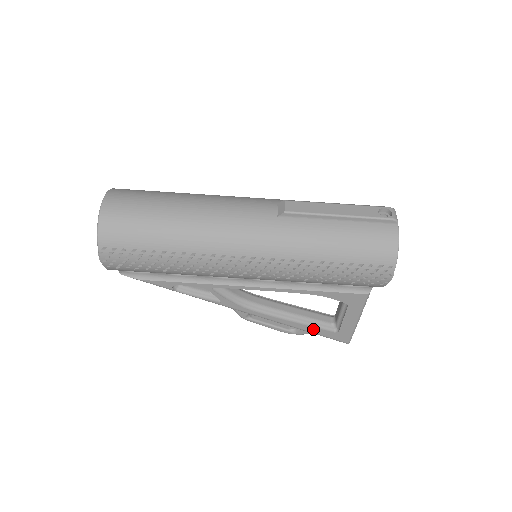
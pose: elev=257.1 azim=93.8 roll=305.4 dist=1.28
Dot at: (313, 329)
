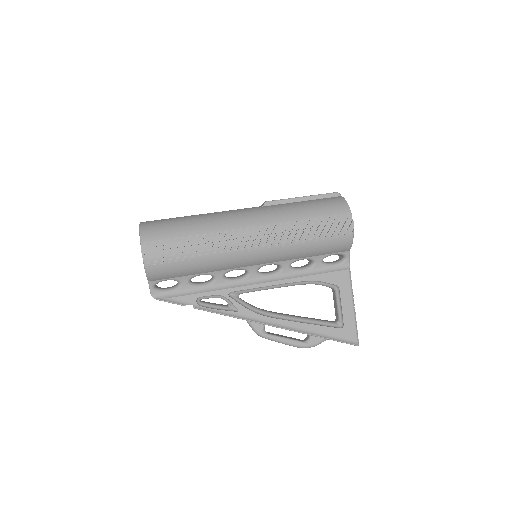
Dot at: (322, 328)
